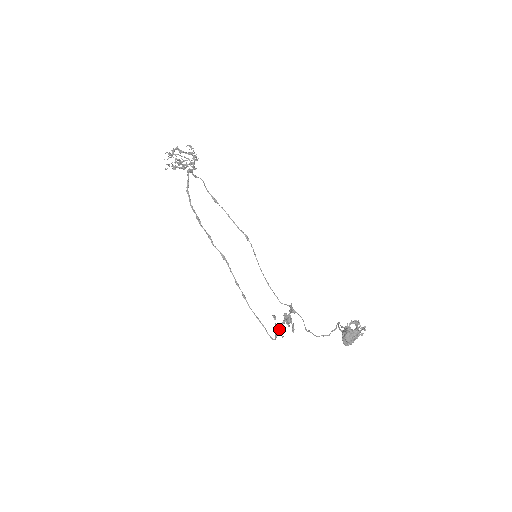
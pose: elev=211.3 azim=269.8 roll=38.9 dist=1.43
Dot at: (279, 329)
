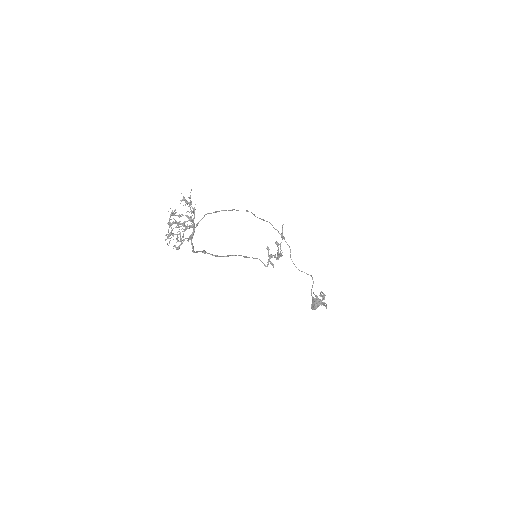
Dot at: (271, 264)
